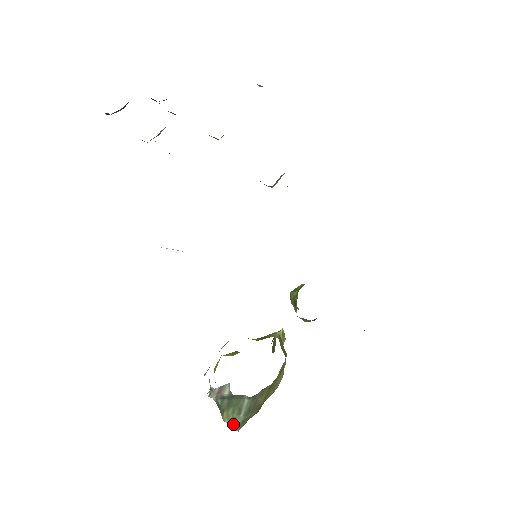
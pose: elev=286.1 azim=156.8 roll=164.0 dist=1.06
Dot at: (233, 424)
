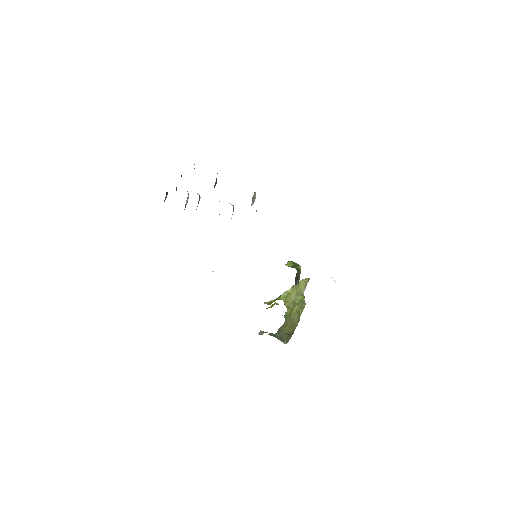
Dot at: occluded
